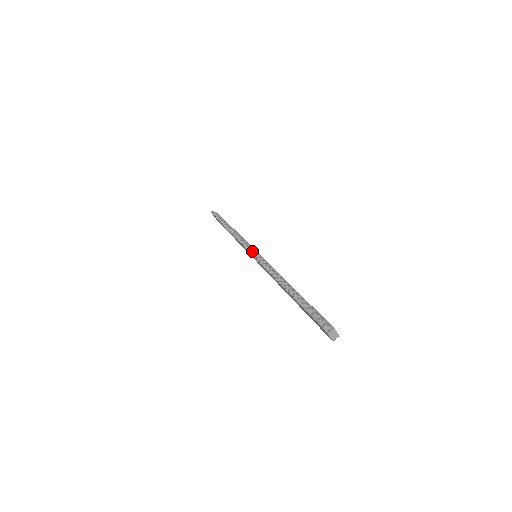
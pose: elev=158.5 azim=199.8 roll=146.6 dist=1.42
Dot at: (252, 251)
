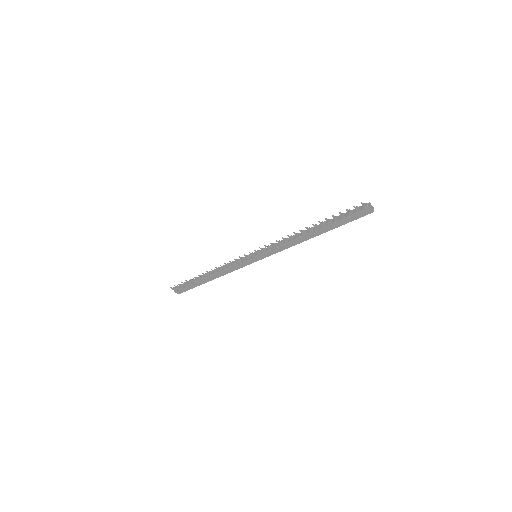
Dot at: (252, 252)
